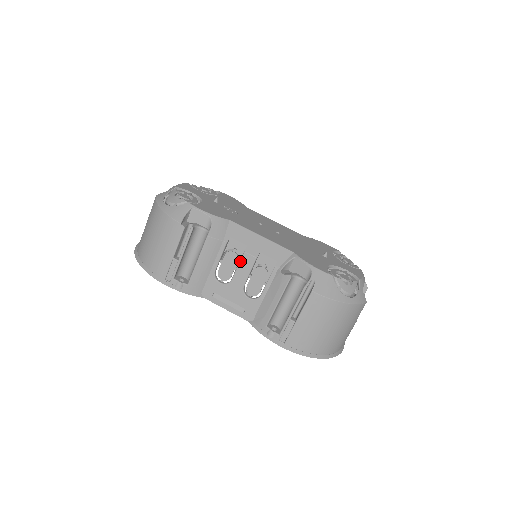
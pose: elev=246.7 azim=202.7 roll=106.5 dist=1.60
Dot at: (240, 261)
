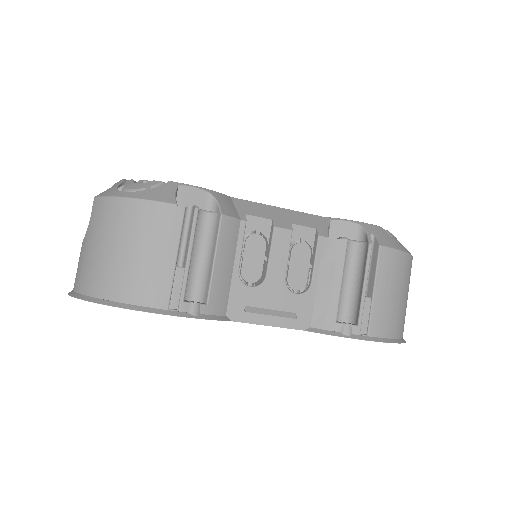
Dot at: (272, 242)
